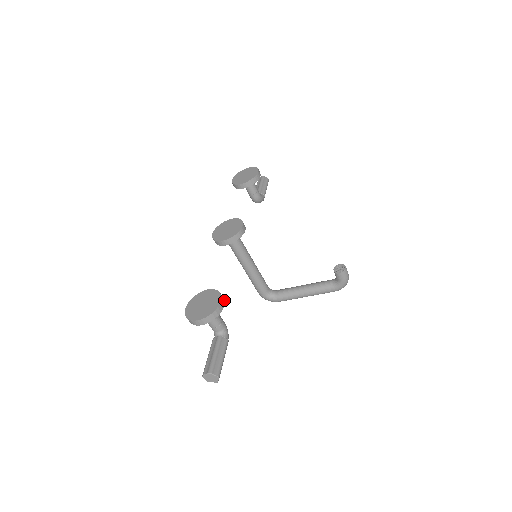
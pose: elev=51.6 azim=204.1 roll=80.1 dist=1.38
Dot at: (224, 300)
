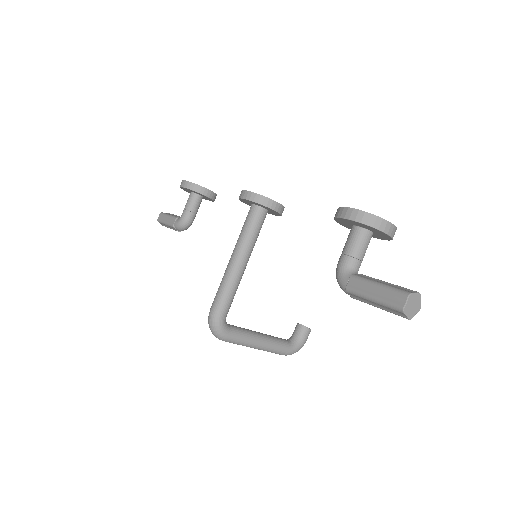
Dot at: occluded
